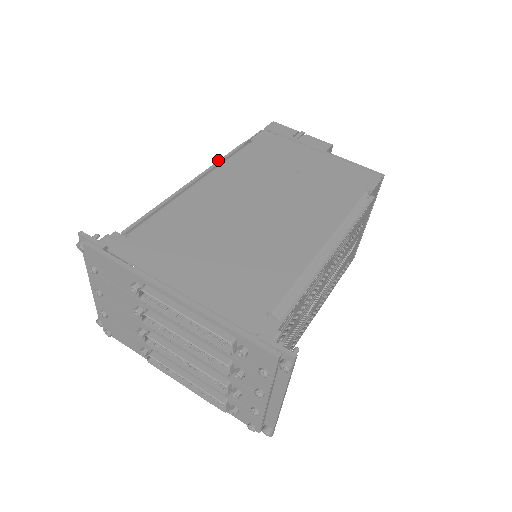
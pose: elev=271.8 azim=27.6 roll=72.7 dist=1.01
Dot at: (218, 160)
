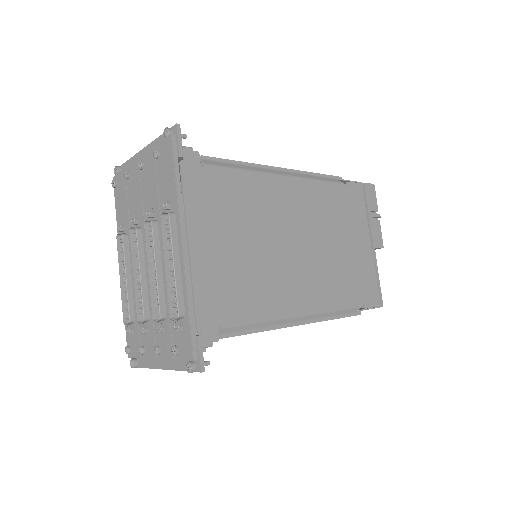
Dot at: occluded
